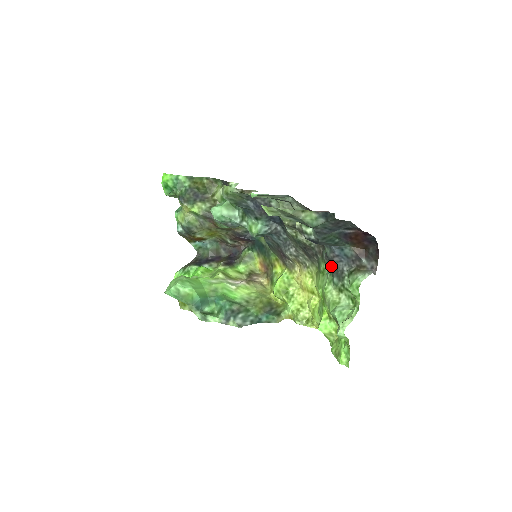
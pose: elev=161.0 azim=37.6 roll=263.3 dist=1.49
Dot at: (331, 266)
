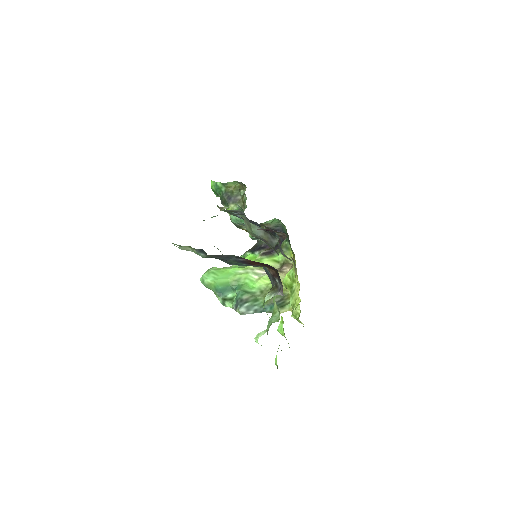
Dot at: occluded
